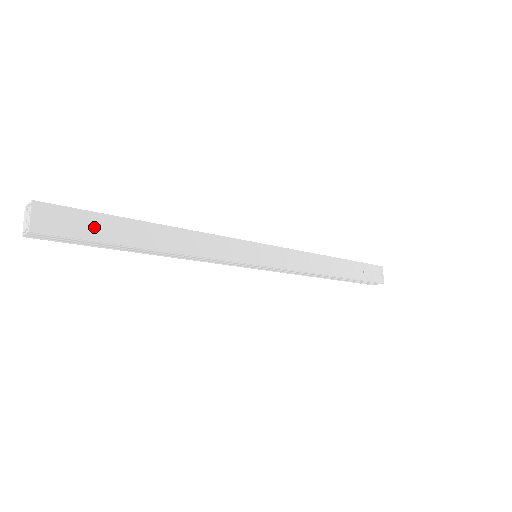
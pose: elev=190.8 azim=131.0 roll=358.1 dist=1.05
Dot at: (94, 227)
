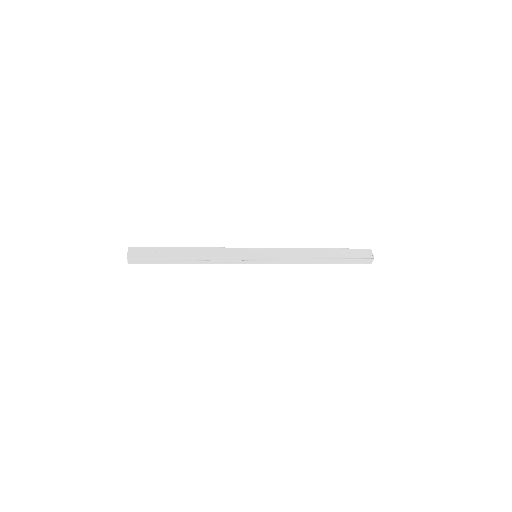
Dot at: occluded
